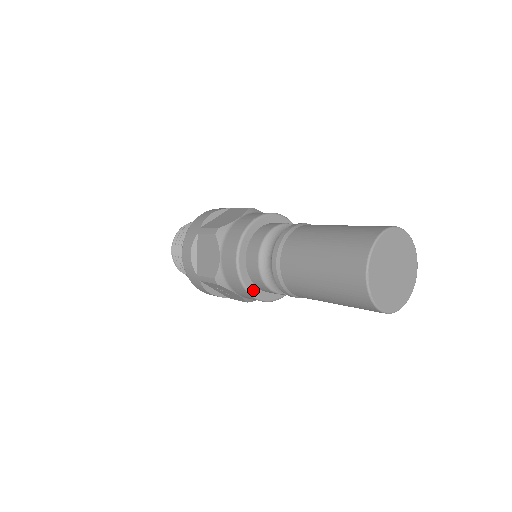
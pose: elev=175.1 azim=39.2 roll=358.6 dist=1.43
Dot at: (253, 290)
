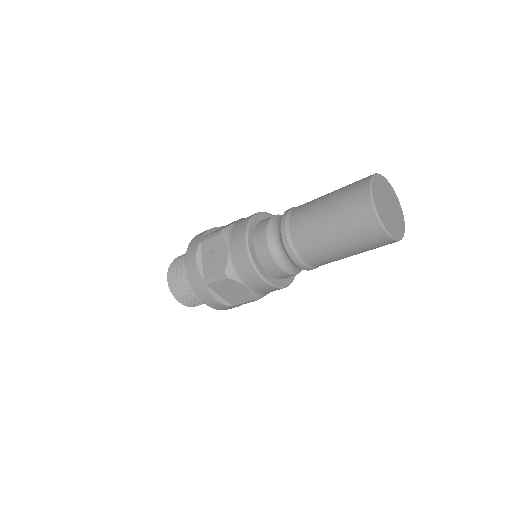
Dot at: (250, 238)
